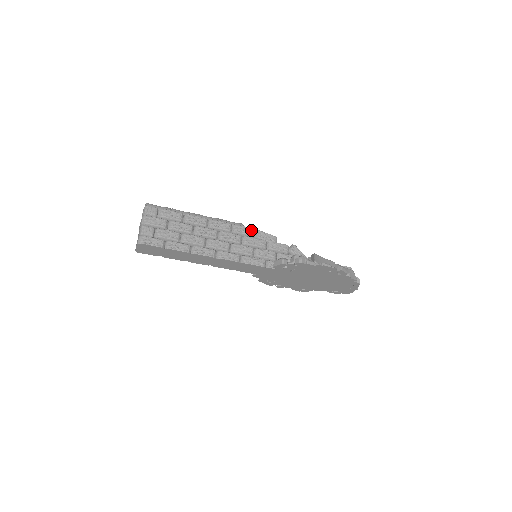
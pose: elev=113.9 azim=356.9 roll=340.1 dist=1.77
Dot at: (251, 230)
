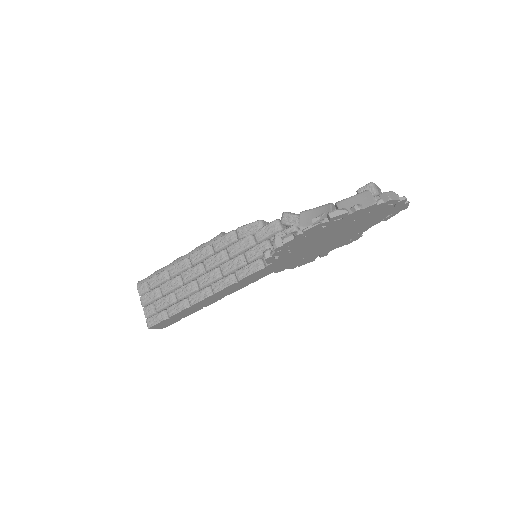
Dot at: (229, 235)
